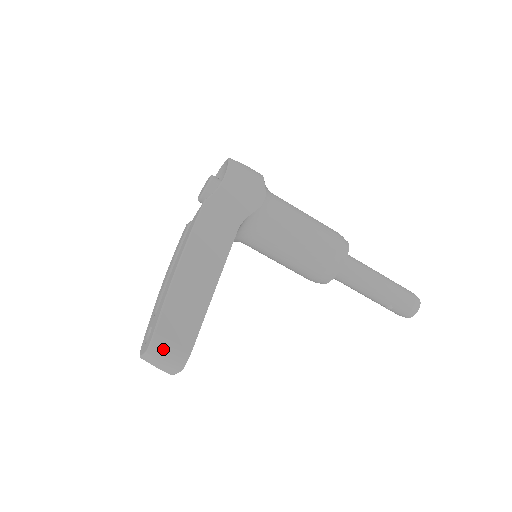
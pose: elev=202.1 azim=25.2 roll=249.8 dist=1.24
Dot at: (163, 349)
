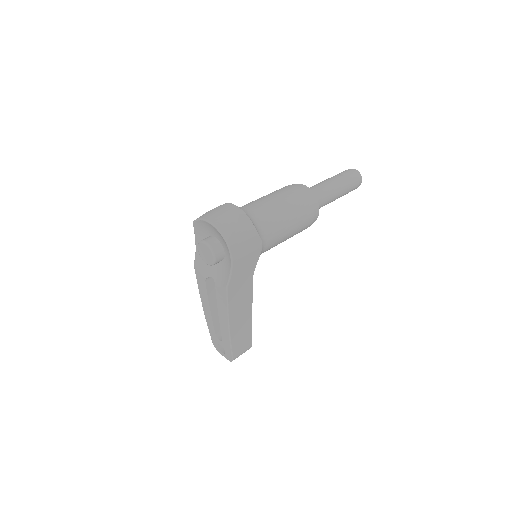
Dot at: occluded
